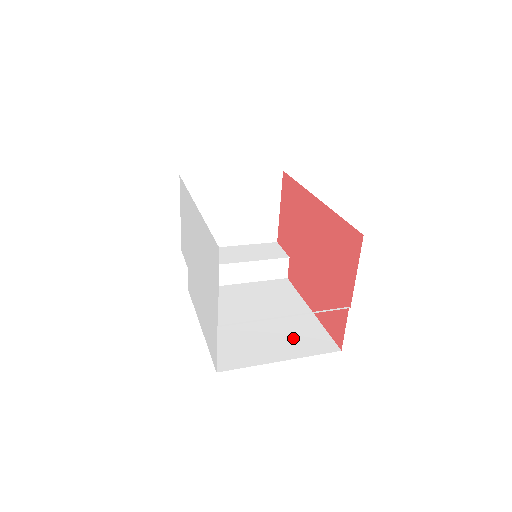
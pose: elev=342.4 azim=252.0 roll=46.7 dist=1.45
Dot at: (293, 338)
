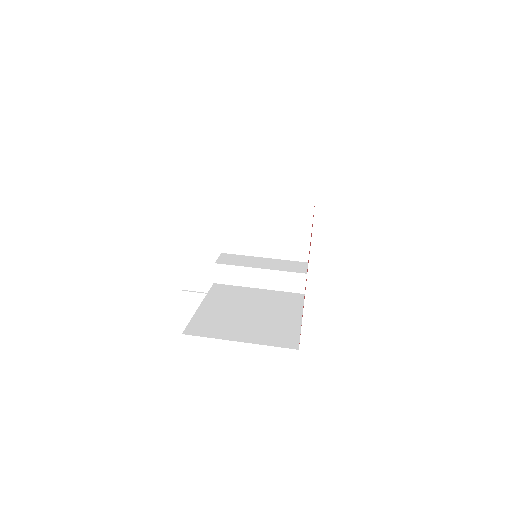
Dot at: (265, 331)
